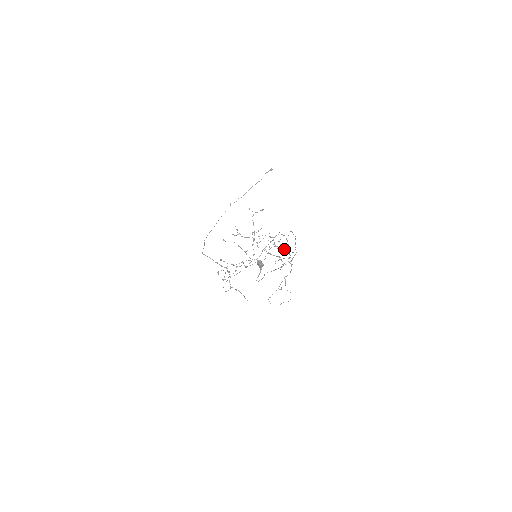
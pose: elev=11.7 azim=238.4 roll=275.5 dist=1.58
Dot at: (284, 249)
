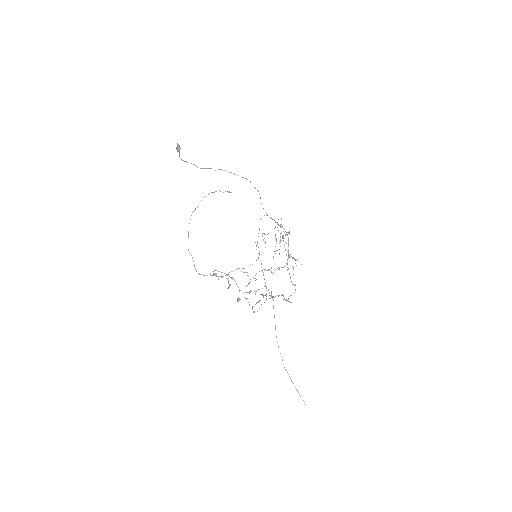
Dot at: (280, 236)
